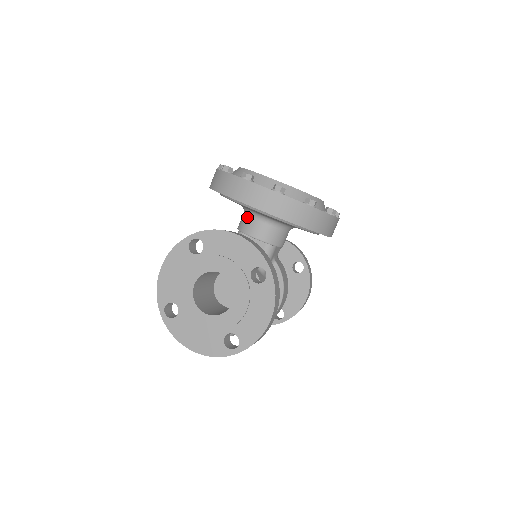
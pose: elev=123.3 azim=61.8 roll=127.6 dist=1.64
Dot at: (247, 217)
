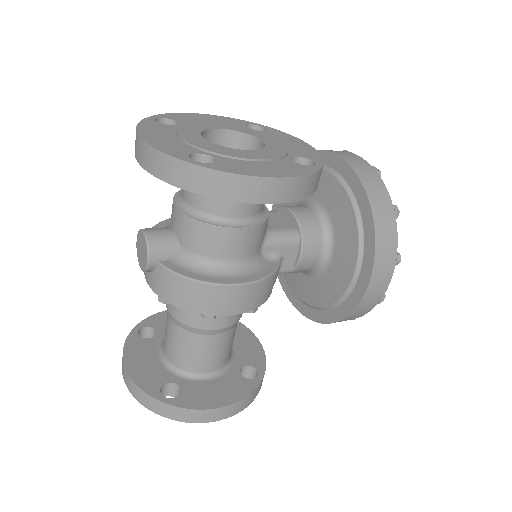
Dot at: occluded
